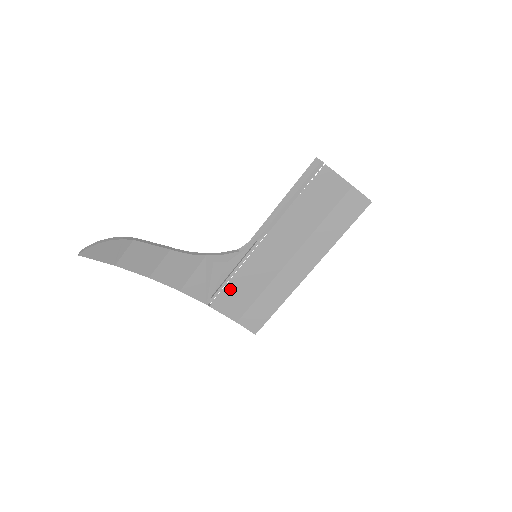
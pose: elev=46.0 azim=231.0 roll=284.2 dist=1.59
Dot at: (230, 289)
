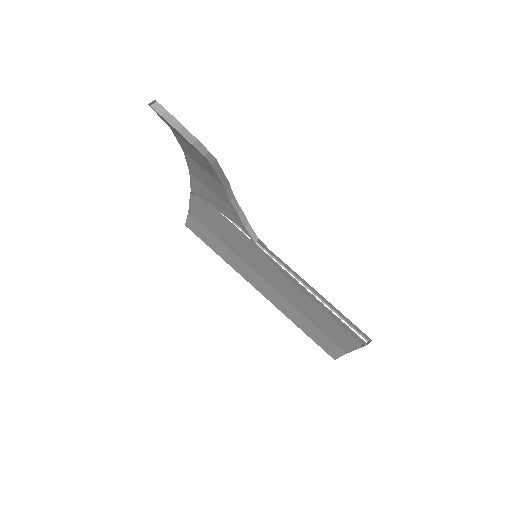
Dot at: (216, 219)
